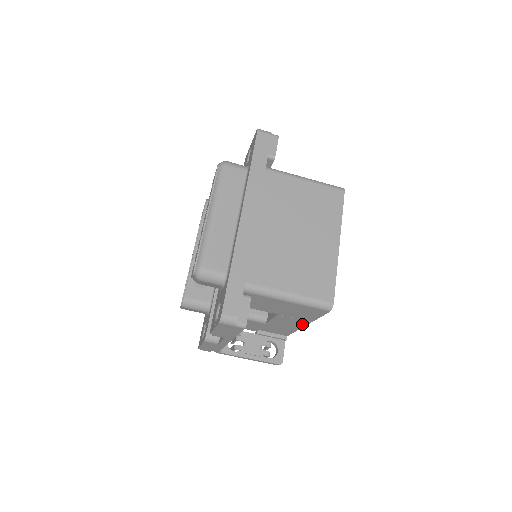
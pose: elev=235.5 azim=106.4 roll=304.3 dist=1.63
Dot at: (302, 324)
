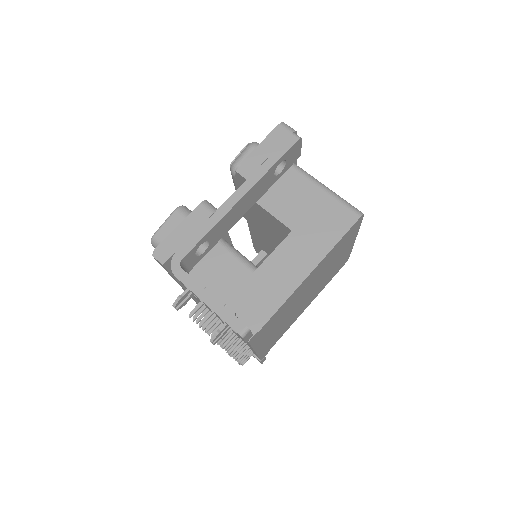
Dot at: (307, 268)
